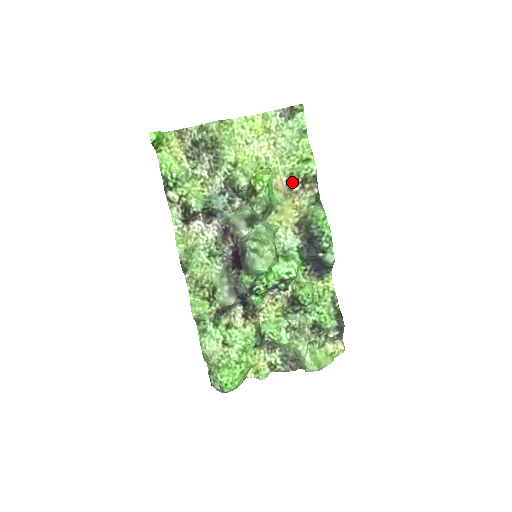
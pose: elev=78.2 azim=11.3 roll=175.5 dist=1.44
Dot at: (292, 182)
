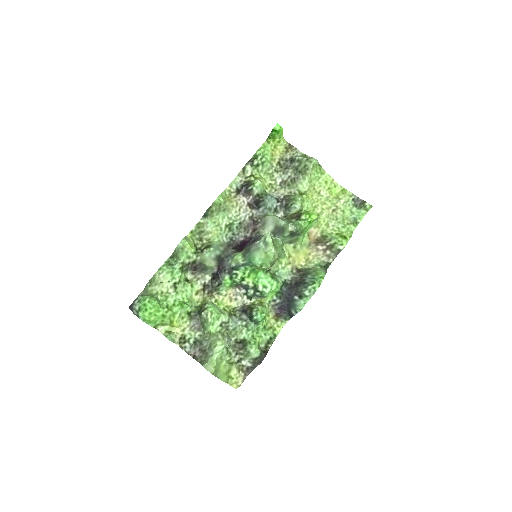
Dot at: (322, 241)
